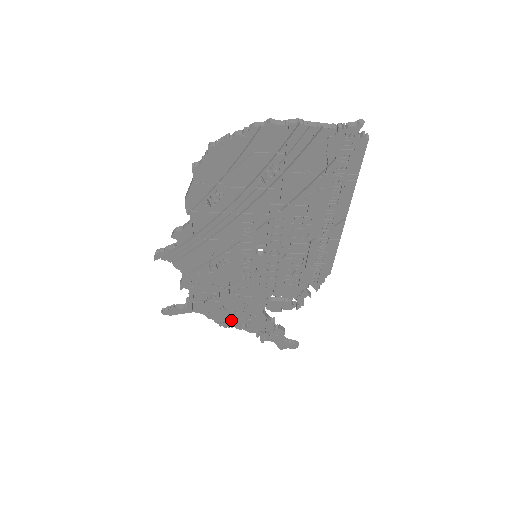
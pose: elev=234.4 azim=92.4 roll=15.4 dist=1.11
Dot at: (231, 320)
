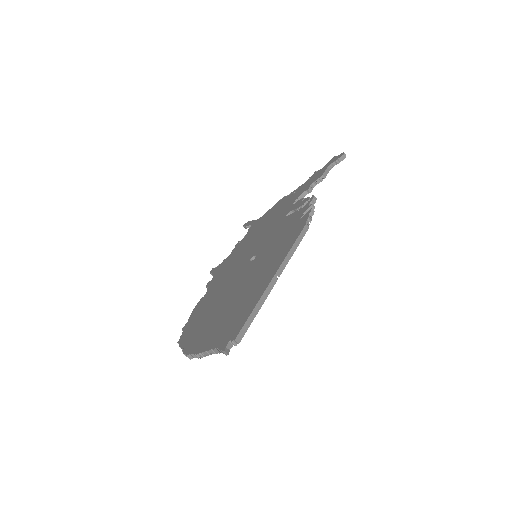
Dot at: occluded
